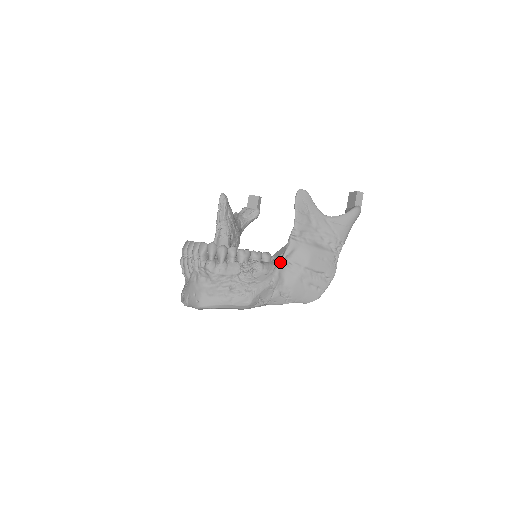
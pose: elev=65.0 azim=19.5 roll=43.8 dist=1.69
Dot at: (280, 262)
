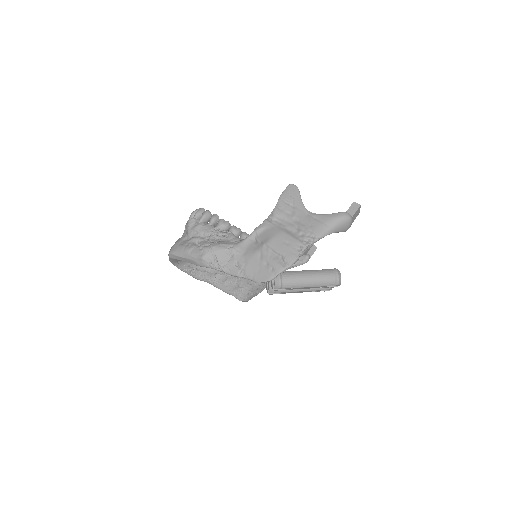
Dot at: (248, 236)
